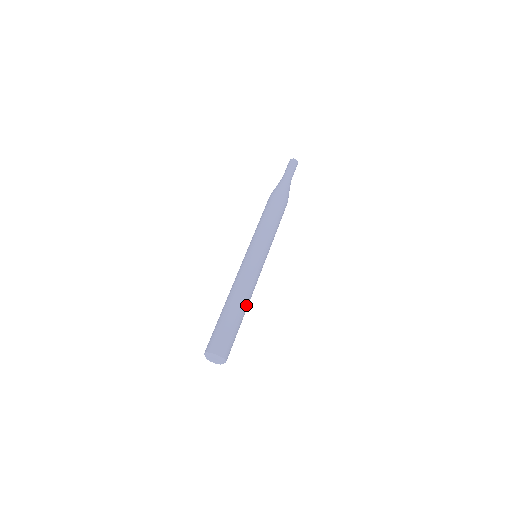
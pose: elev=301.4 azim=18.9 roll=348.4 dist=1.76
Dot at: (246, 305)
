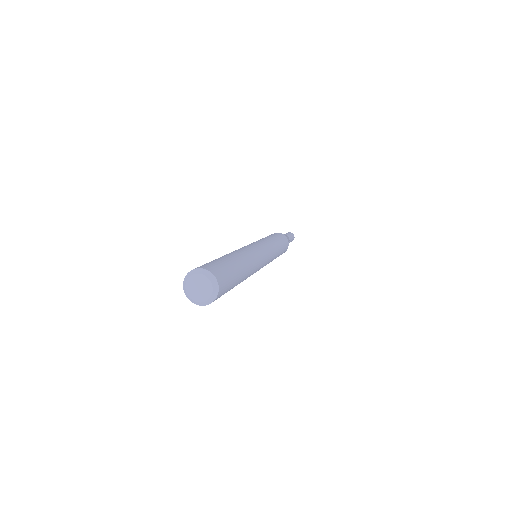
Dot at: (246, 263)
